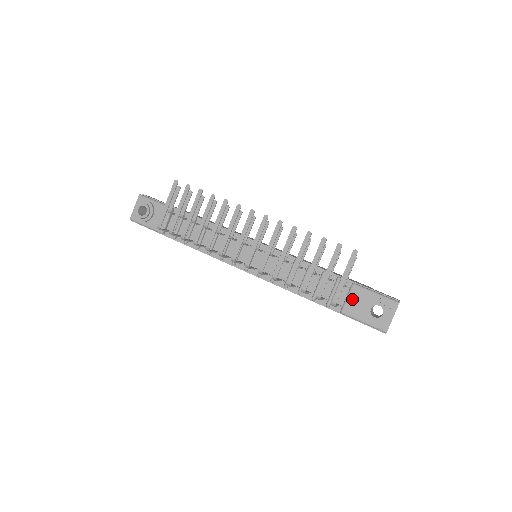
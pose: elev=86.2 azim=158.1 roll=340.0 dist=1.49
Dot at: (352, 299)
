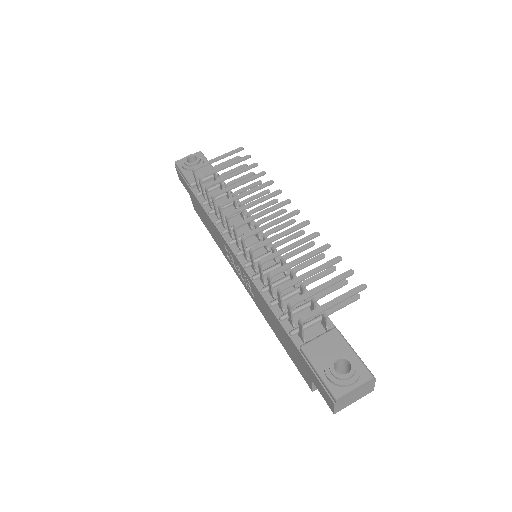
Dot at: (323, 341)
